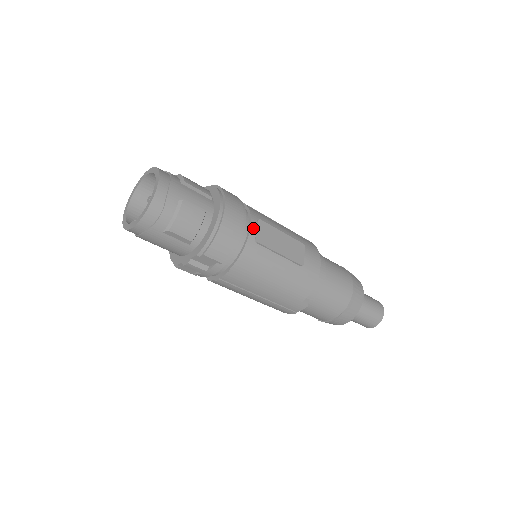
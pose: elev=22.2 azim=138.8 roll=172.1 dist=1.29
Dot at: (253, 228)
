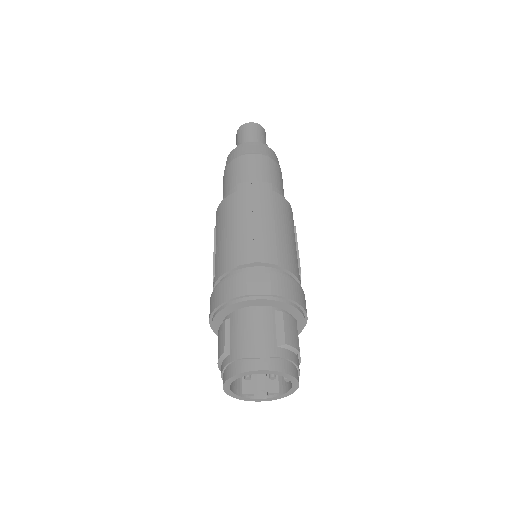
Dot at: occluded
